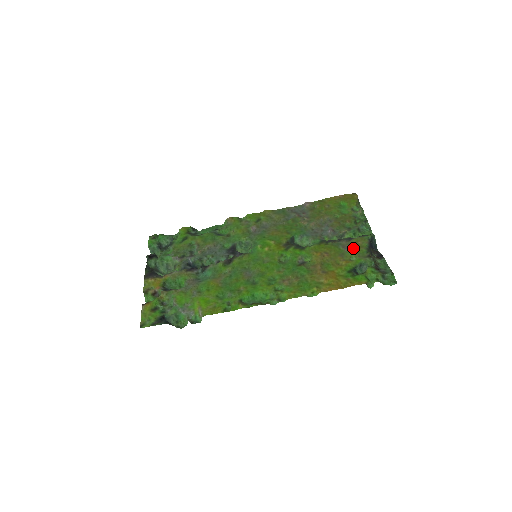
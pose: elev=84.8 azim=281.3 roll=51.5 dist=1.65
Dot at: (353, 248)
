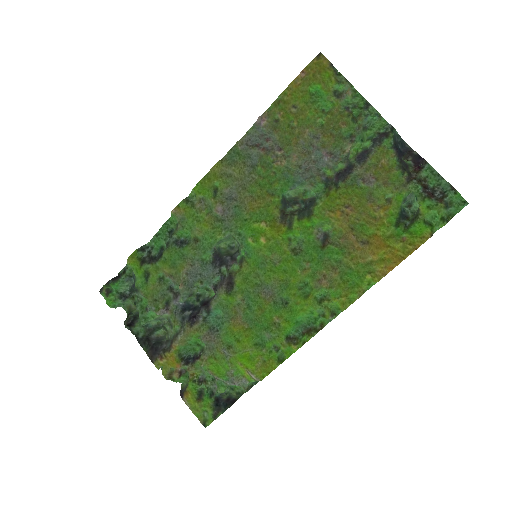
Dot at: (379, 176)
